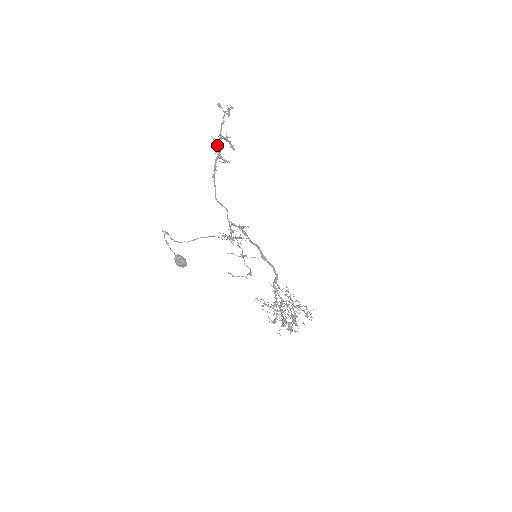
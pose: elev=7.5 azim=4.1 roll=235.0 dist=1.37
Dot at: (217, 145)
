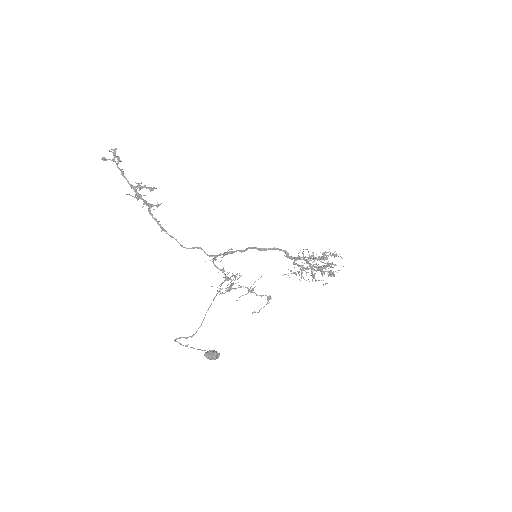
Dot at: (138, 198)
